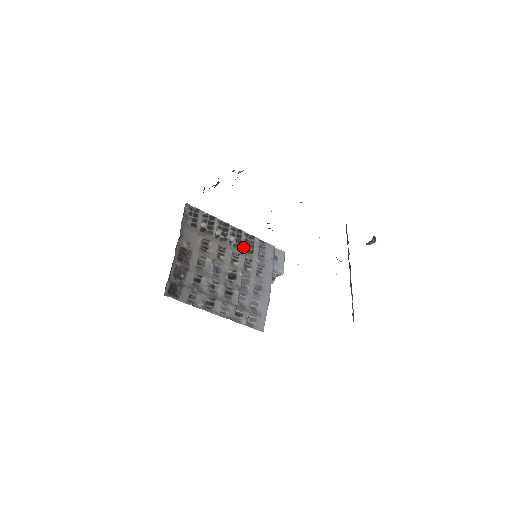
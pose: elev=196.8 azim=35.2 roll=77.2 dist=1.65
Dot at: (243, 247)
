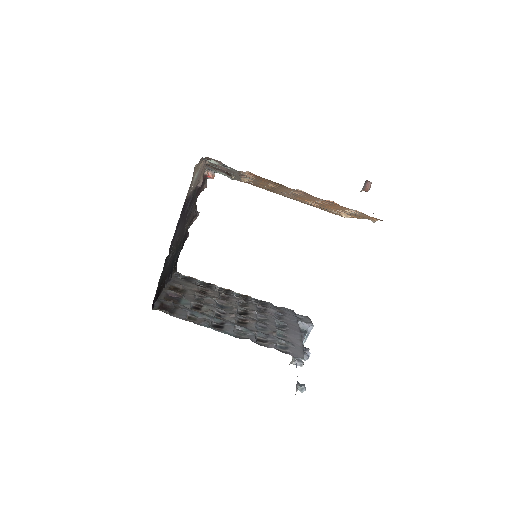
Dot at: occluded
